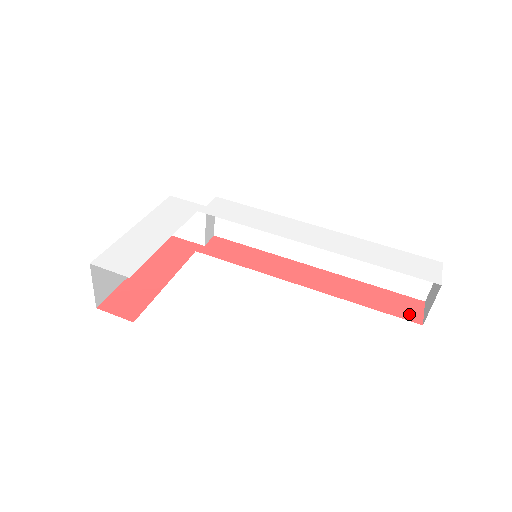
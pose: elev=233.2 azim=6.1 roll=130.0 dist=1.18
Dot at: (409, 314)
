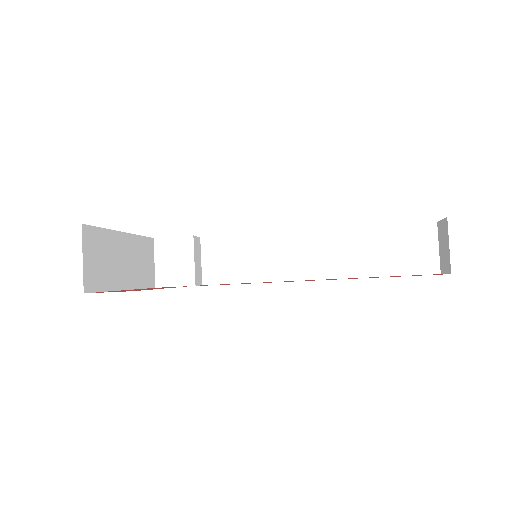
Dot at: occluded
